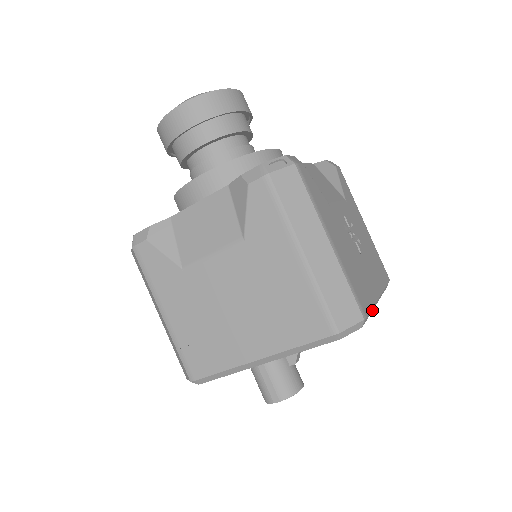
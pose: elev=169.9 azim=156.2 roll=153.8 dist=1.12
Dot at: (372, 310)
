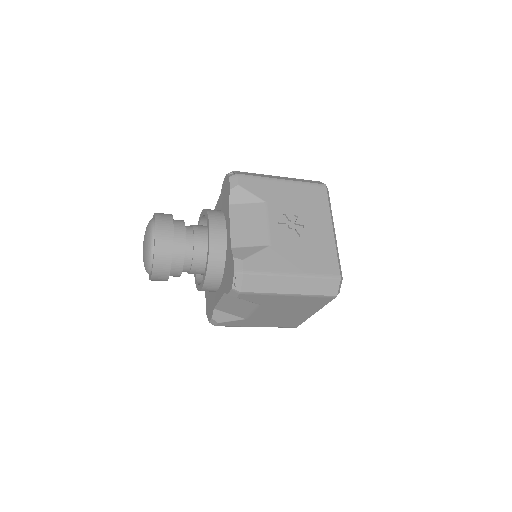
Dot at: (337, 248)
